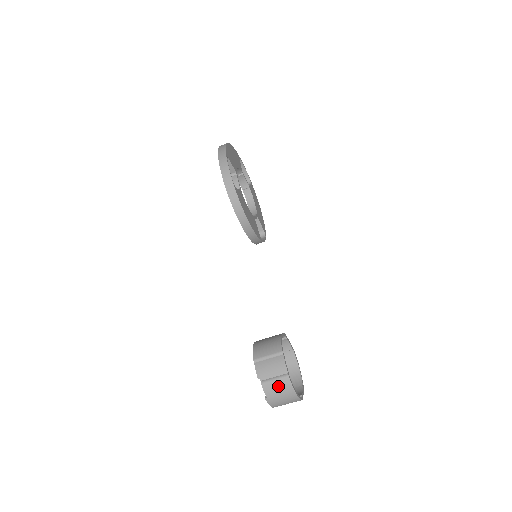
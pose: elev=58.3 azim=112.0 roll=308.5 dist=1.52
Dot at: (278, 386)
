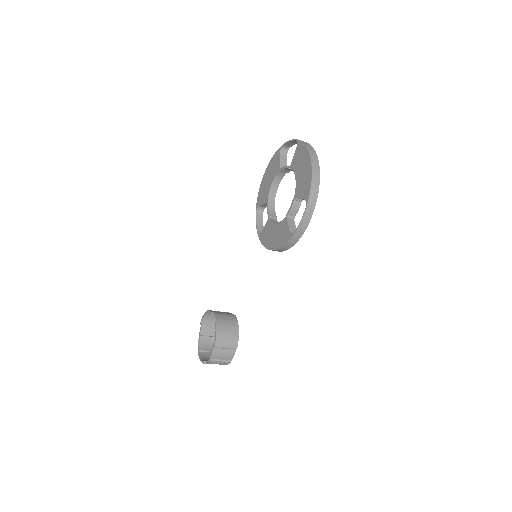
Dot at: (219, 363)
